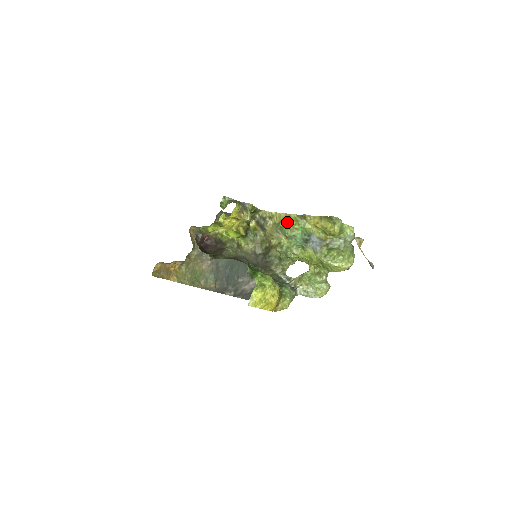
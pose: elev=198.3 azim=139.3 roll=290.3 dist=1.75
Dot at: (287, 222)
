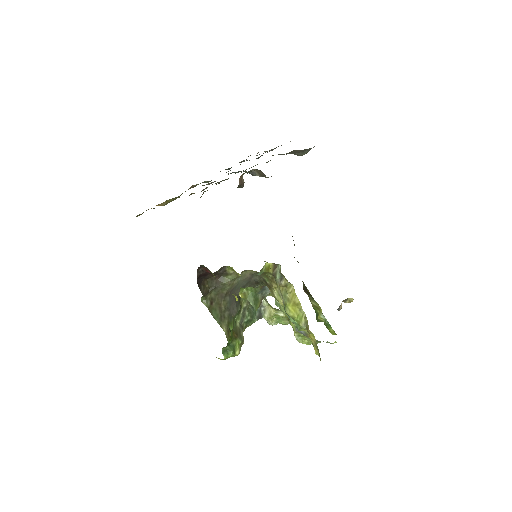
Dot at: (293, 312)
